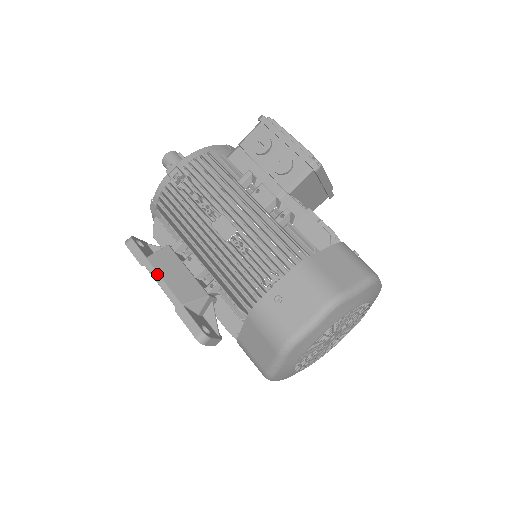
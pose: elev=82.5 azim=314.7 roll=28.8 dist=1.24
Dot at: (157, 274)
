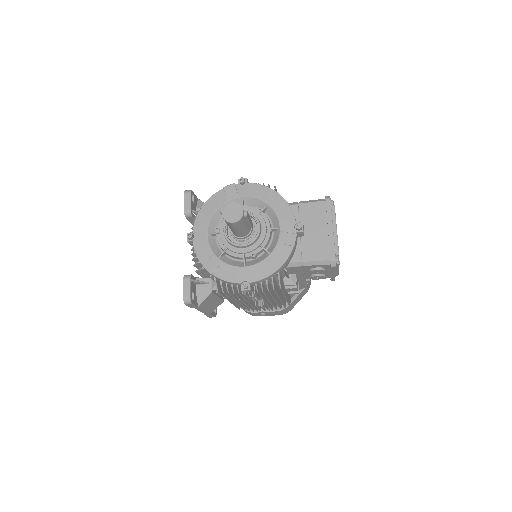
Dot at: (202, 310)
